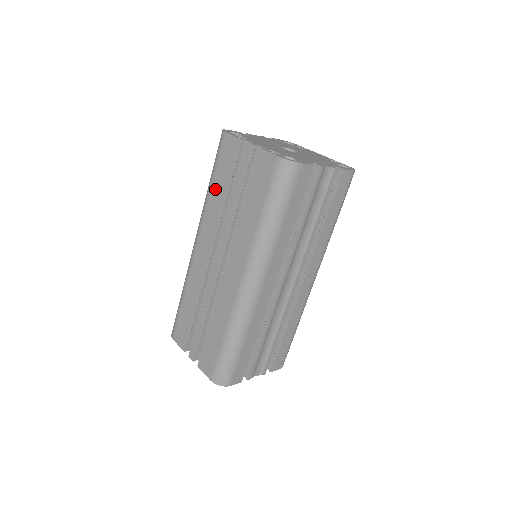
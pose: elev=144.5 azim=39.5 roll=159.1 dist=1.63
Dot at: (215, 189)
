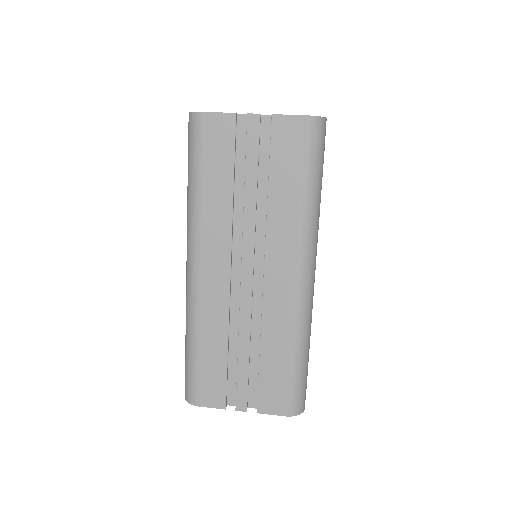
Dot at: (210, 188)
